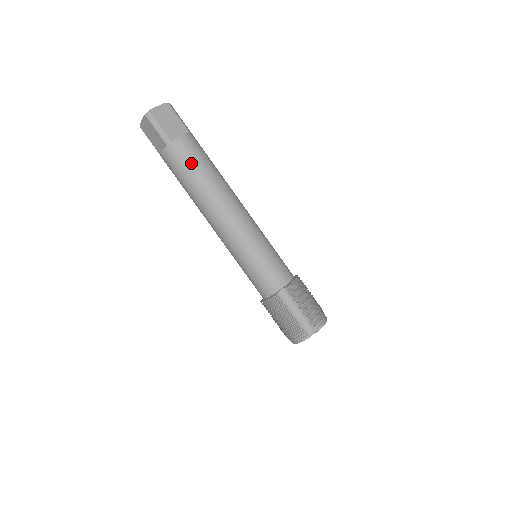
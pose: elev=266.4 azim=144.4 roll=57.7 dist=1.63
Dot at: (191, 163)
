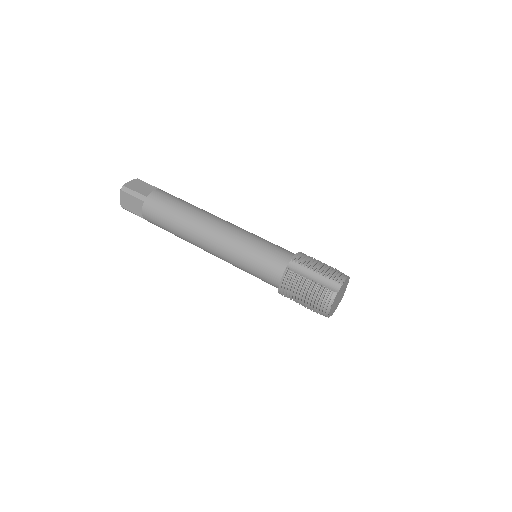
Dot at: (168, 204)
